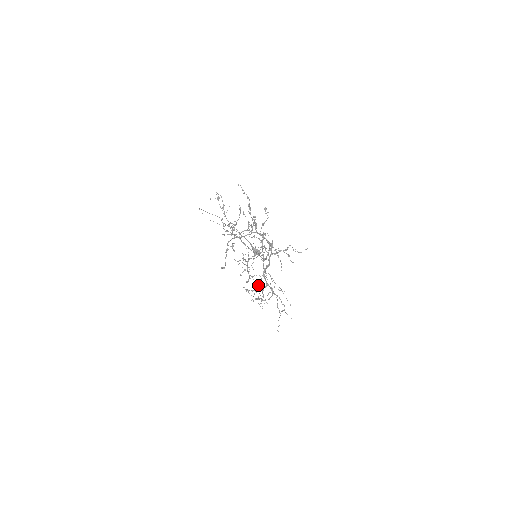
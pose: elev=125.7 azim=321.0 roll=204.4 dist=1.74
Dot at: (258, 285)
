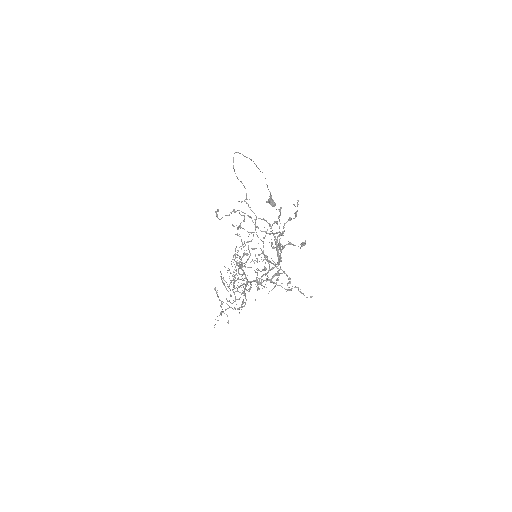
Dot at: (227, 315)
